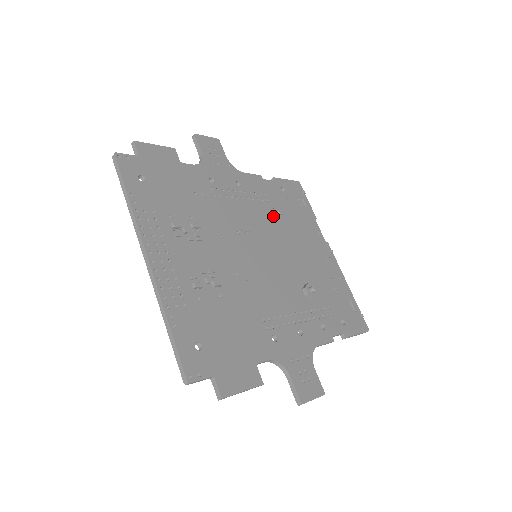
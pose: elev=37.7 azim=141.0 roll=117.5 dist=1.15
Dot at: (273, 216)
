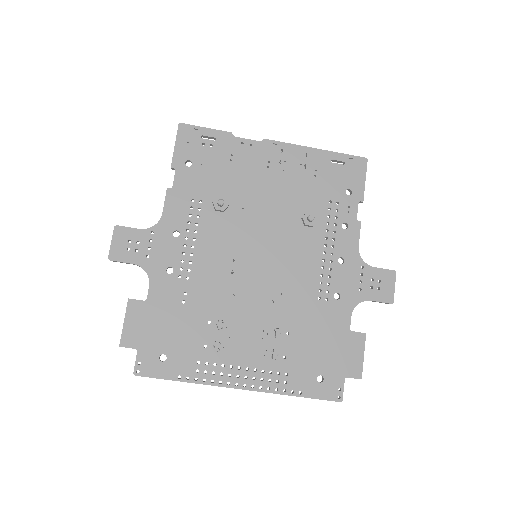
Dot at: (222, 211)
